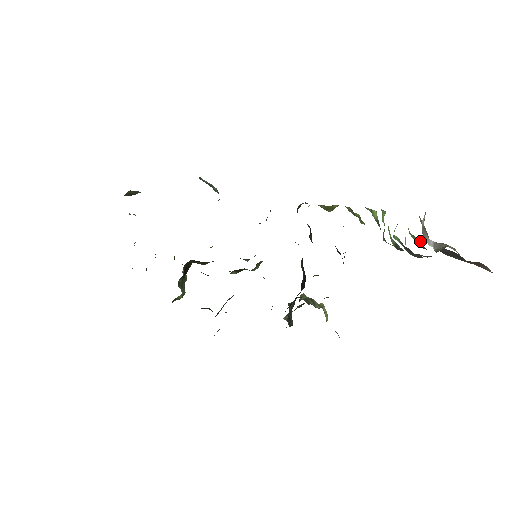
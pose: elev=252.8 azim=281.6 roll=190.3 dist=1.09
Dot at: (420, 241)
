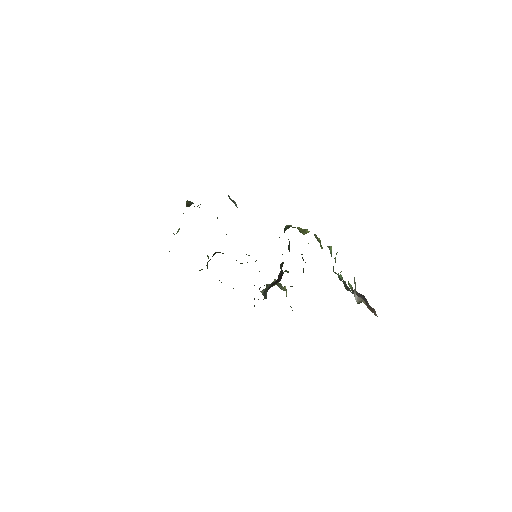
Dot at: occluded
